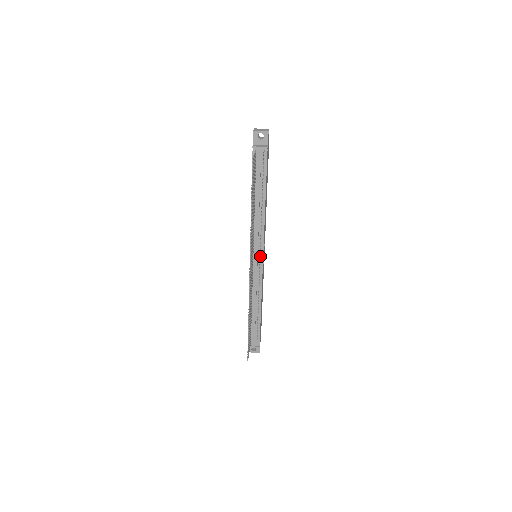
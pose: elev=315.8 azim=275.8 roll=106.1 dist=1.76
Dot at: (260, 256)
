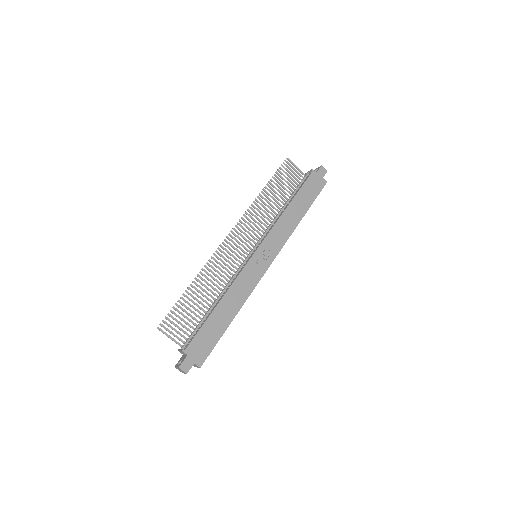
Dot at: (256, 250)
